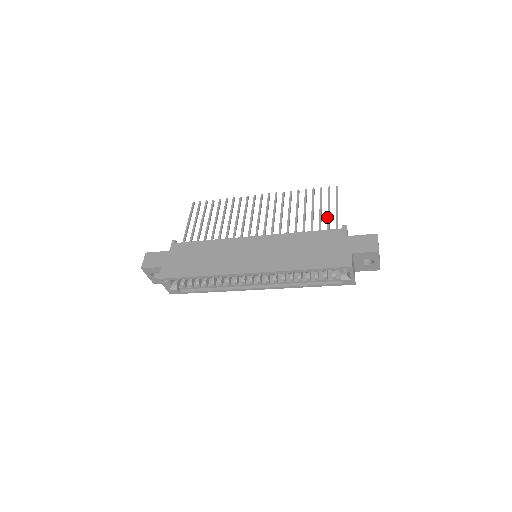
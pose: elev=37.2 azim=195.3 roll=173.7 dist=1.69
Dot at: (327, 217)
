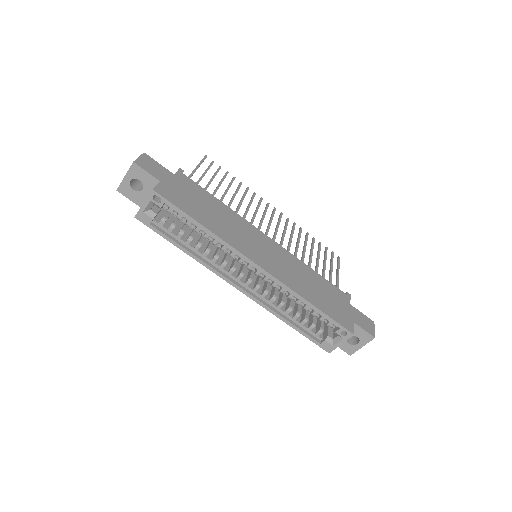
Dot at: (330, 275)
